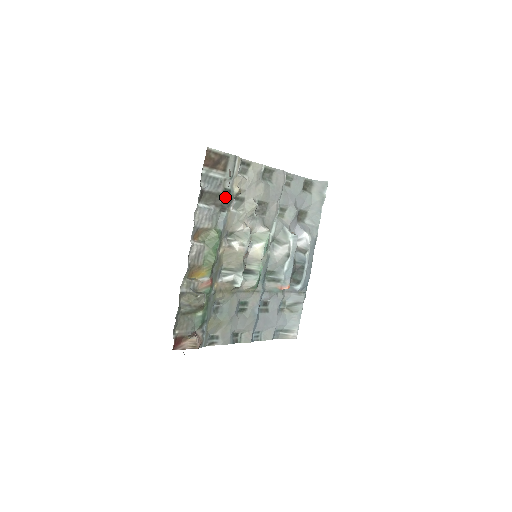
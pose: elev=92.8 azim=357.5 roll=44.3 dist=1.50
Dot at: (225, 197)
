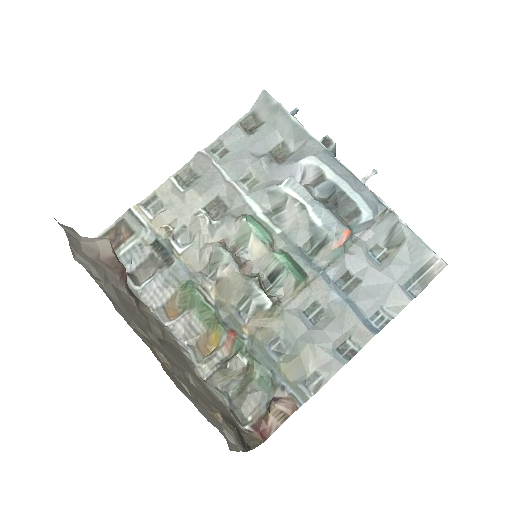
Dot at: (159, 251)
